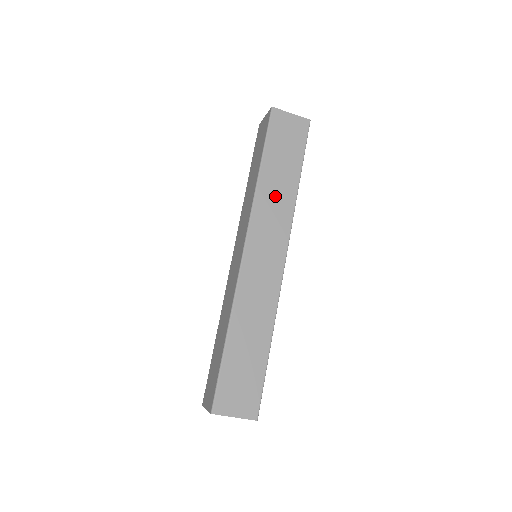
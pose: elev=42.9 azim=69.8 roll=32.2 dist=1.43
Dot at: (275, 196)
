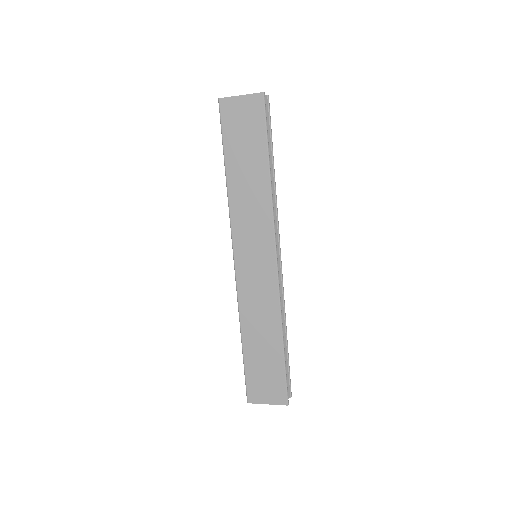
Dot at: (248, 198)
